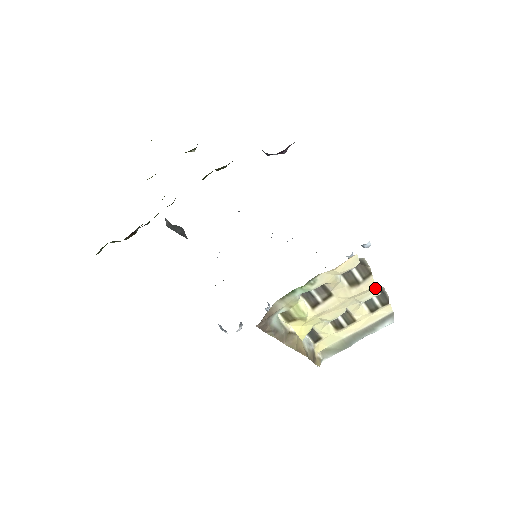
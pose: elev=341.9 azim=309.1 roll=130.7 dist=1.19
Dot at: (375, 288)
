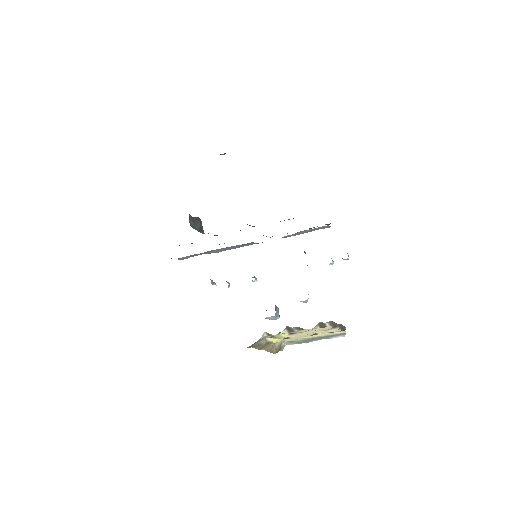
Dot at: occluded
